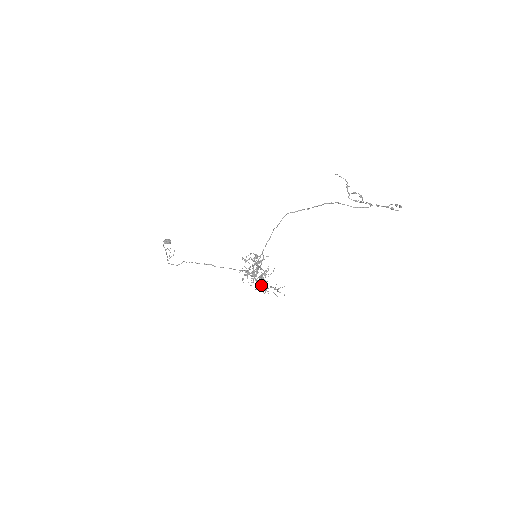
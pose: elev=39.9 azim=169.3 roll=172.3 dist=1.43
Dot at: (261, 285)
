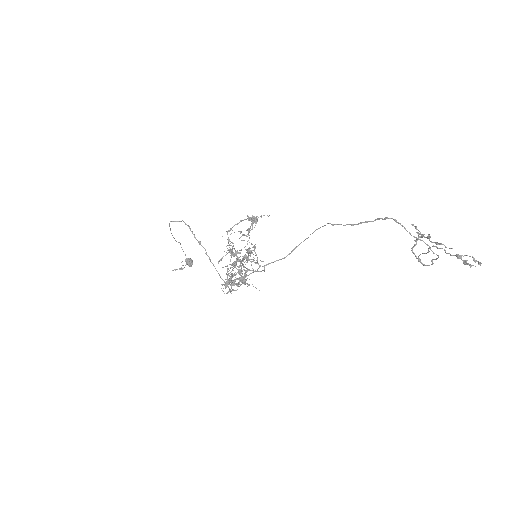
Dot at: (233, 289)
